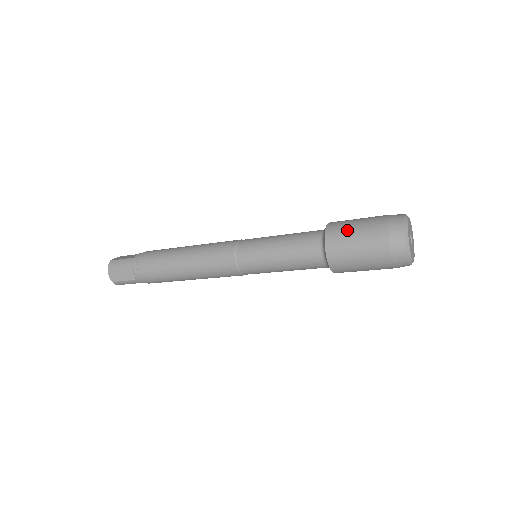
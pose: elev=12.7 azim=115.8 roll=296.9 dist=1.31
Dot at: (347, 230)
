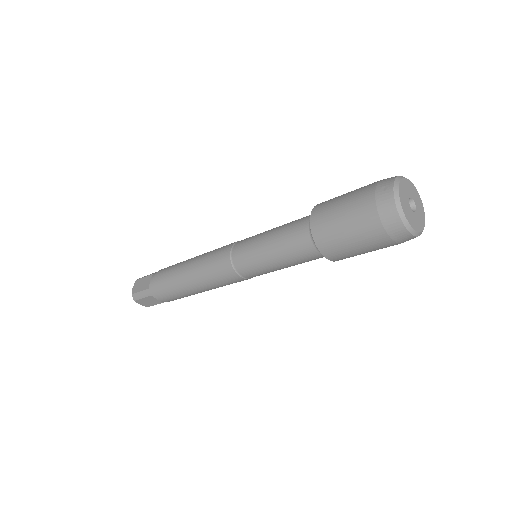
Dot at: (335, 231)
